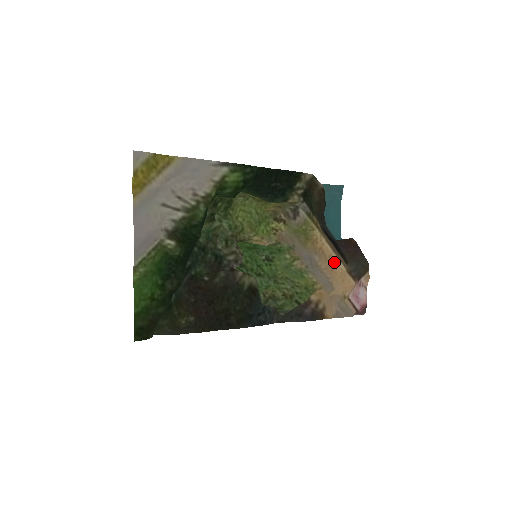
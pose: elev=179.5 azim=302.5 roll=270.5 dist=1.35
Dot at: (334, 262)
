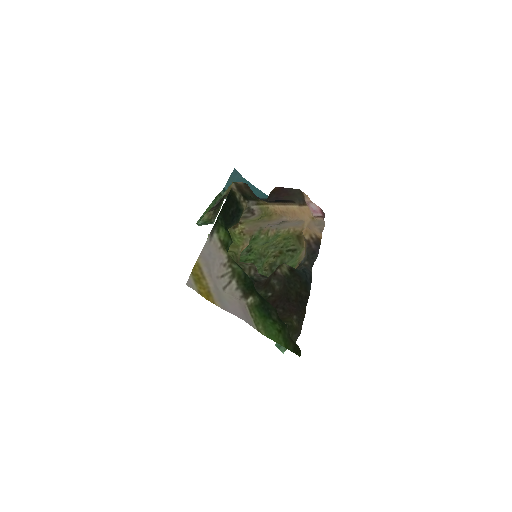
Dot at: (291, 210)
